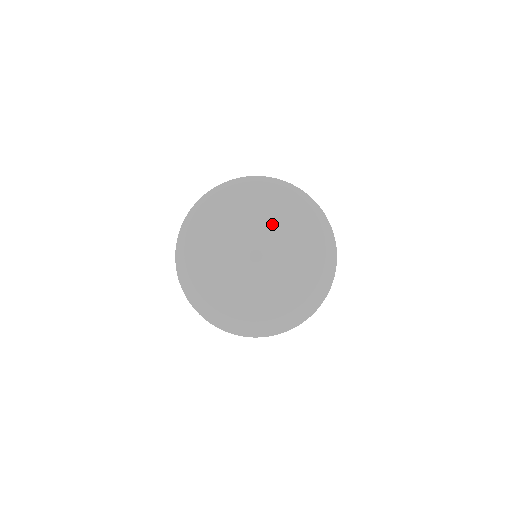
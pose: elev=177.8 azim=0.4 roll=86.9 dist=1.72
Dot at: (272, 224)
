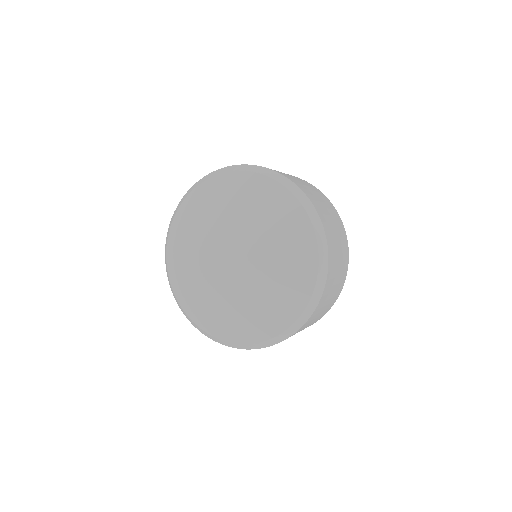
Dot at: (225, 216)
